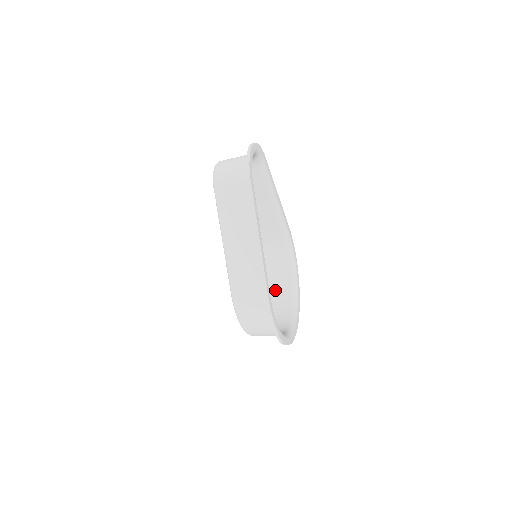
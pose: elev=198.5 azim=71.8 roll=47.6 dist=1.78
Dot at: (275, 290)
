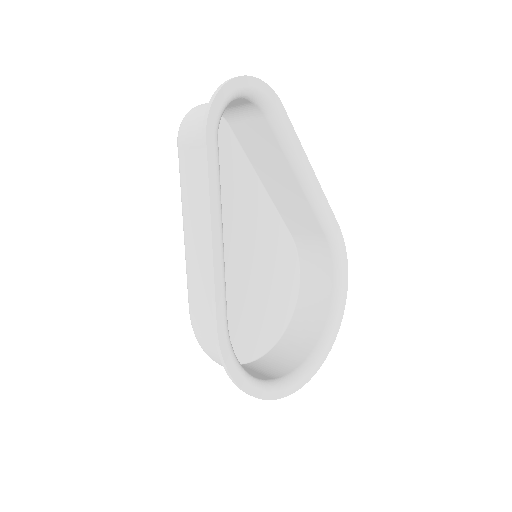
Dot at: (306, 307)
